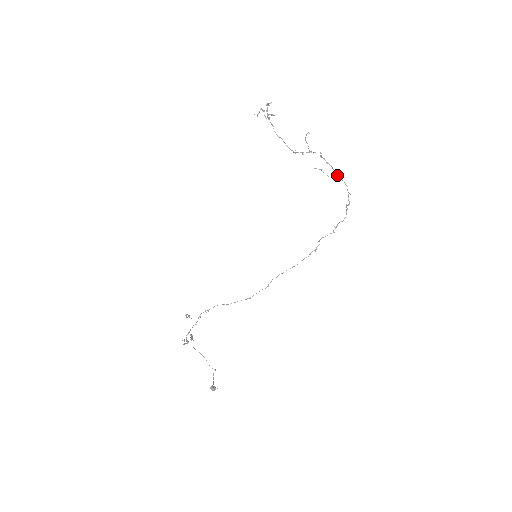
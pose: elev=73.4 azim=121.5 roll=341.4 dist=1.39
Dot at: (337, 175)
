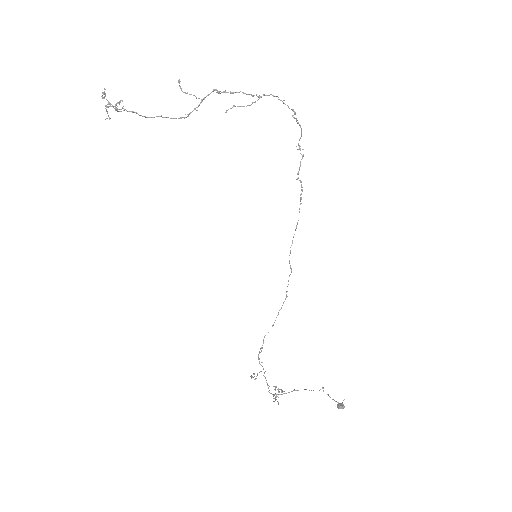
Dot at: occluded
